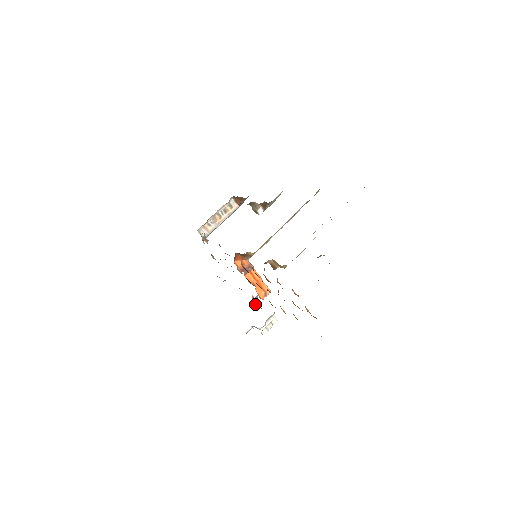
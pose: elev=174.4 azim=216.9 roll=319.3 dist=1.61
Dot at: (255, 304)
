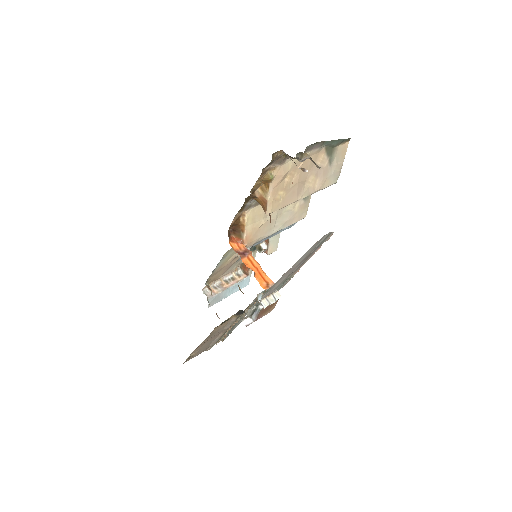
Dot at: occluded
